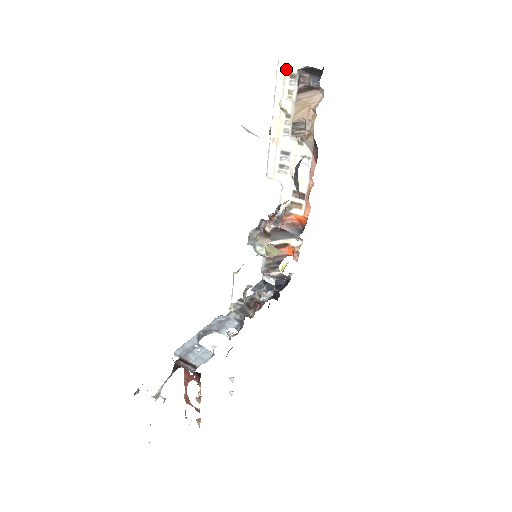
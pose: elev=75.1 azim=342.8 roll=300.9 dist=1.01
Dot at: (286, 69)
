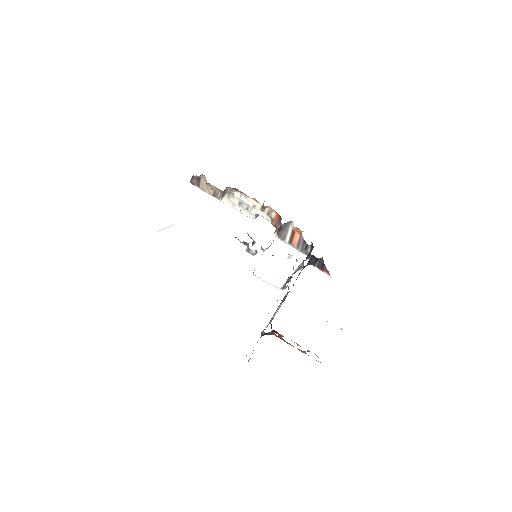
Dot at: occluded
